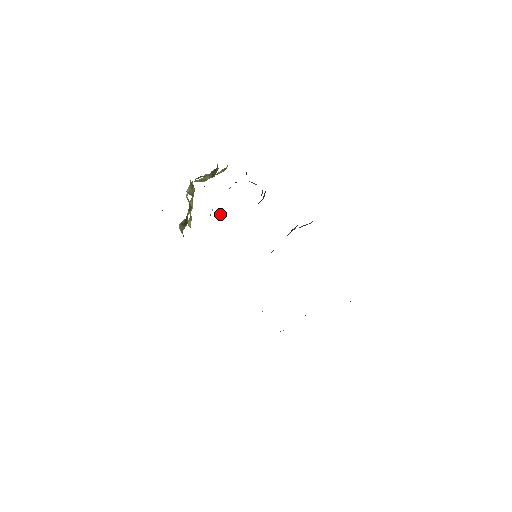
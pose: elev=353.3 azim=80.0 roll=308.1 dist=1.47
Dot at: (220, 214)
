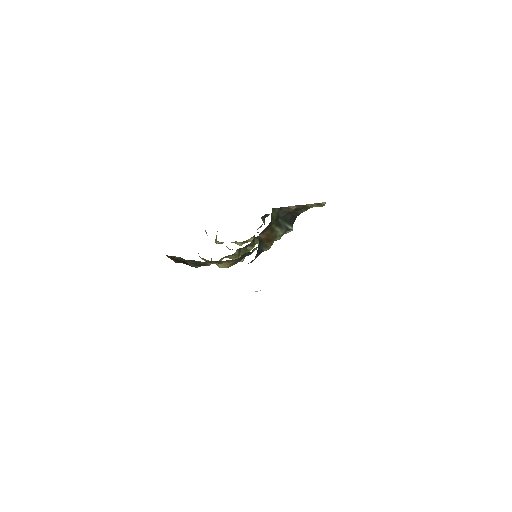
Dot at: occluded
